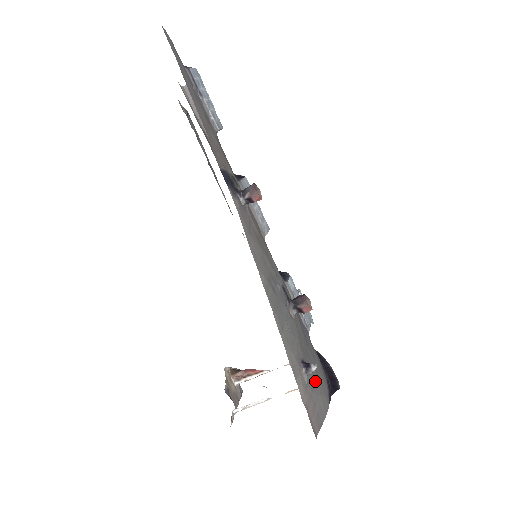
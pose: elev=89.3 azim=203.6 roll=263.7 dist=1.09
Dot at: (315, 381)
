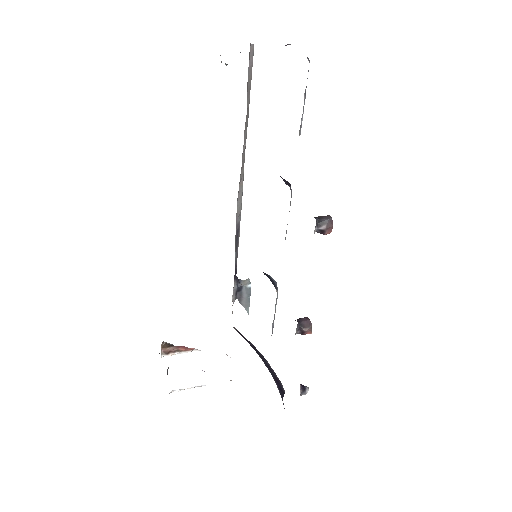
Dot at: occluded
